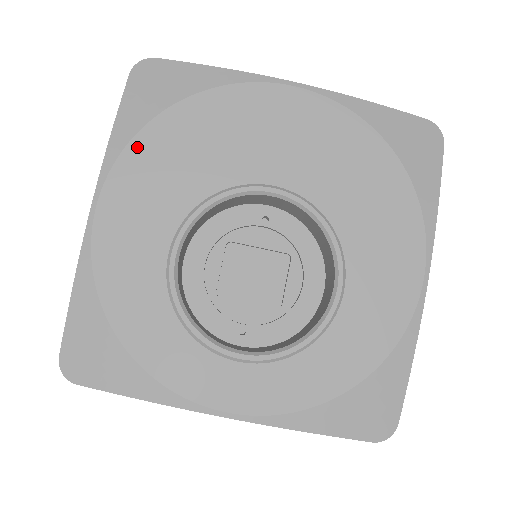
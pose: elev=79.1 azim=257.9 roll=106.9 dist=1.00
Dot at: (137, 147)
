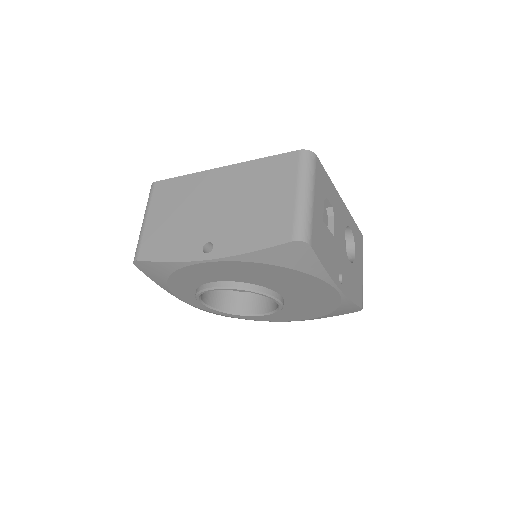
Dot at: (251, 265)
